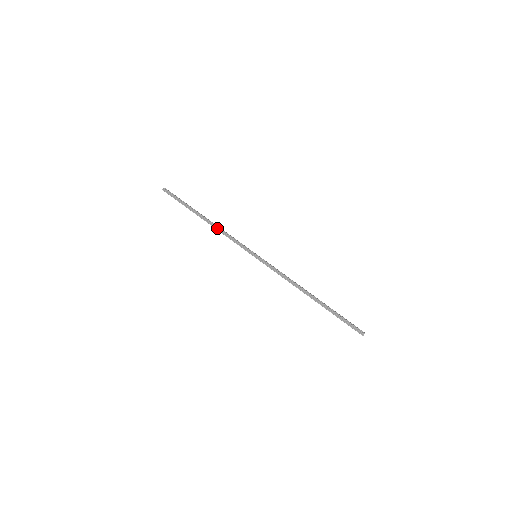
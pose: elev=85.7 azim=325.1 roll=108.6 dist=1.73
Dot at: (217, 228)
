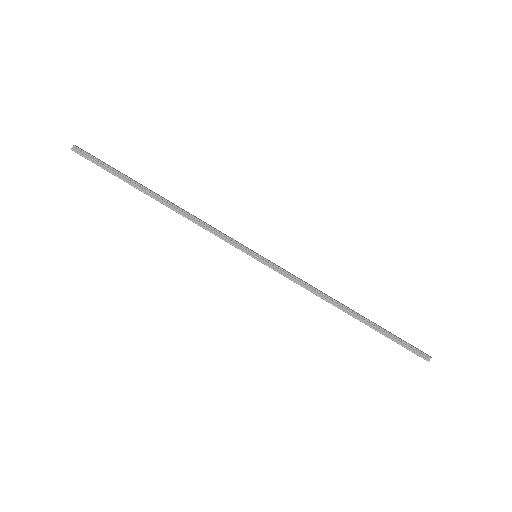
Dot at: (184, 214)
